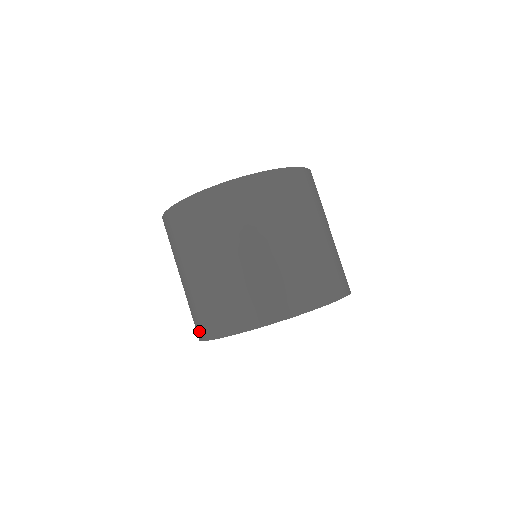
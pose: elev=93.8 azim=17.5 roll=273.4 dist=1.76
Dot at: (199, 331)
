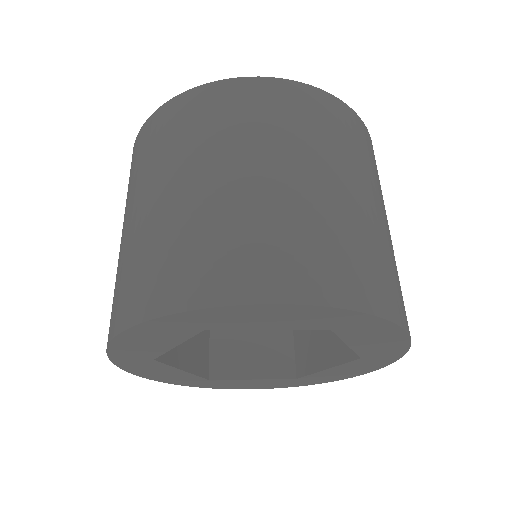
Dot at: occluded
